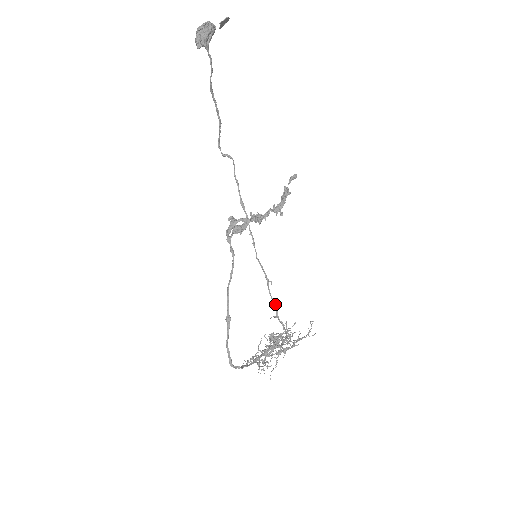
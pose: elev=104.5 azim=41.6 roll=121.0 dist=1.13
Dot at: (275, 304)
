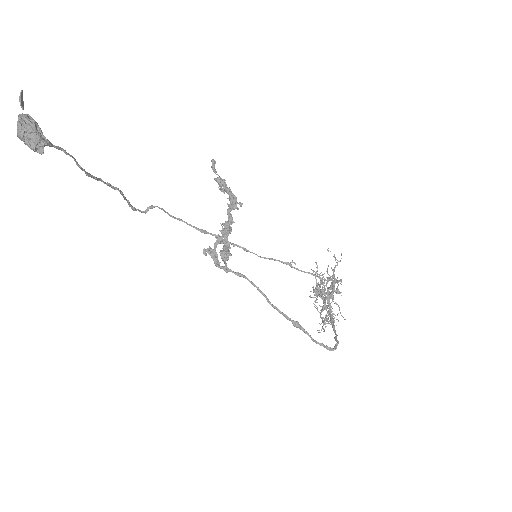
Dot at: (311, 273)
